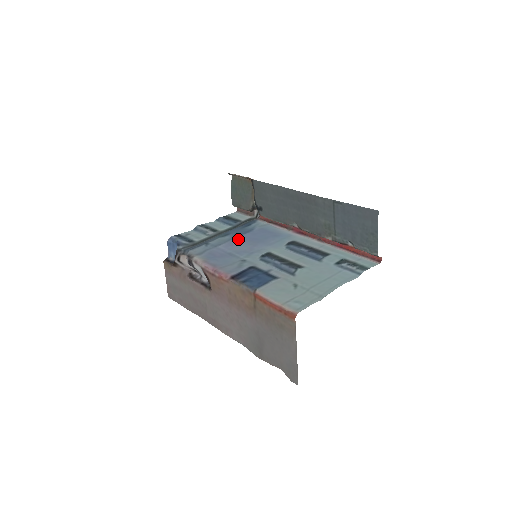
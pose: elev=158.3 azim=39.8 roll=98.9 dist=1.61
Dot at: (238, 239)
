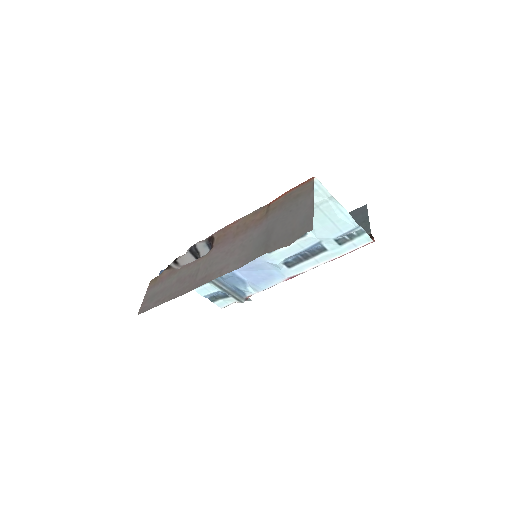
Dot at: occluded
